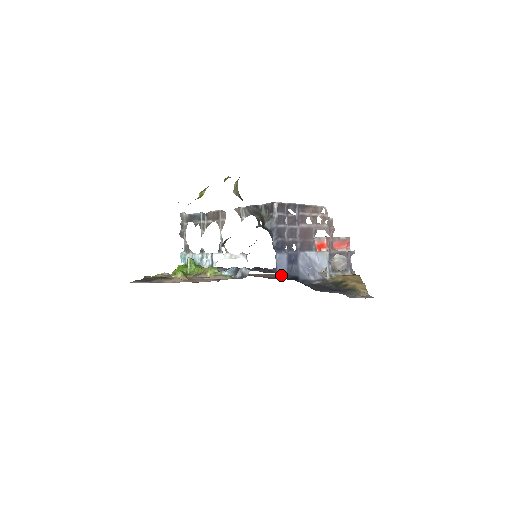
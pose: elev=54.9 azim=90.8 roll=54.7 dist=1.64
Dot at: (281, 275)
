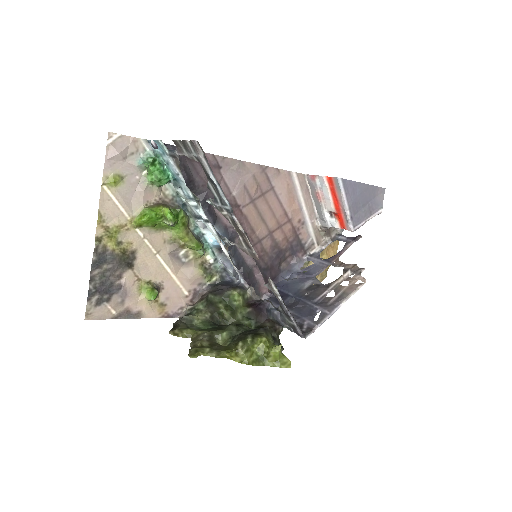
Dot at: occluded
